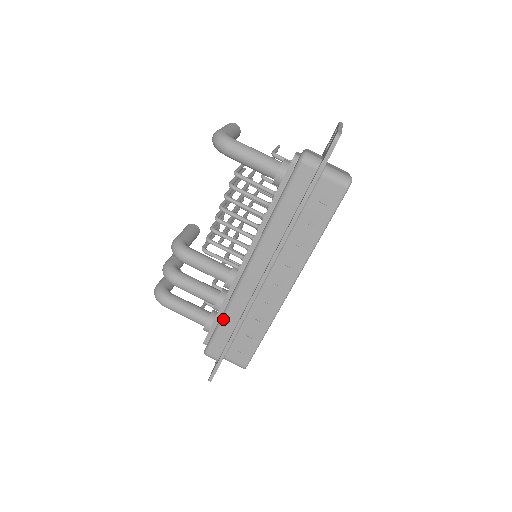
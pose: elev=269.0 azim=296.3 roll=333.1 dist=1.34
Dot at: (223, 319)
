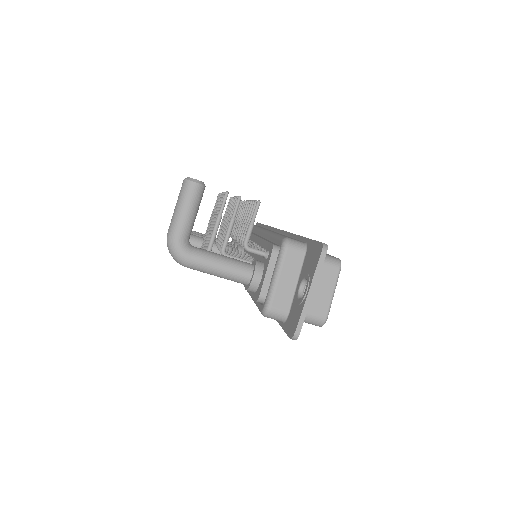
Dot at: occluded
